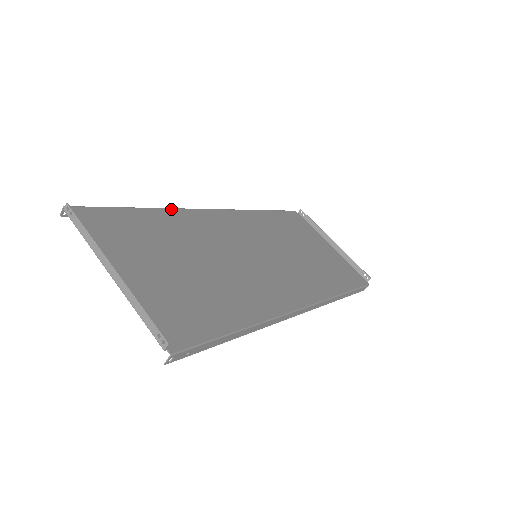
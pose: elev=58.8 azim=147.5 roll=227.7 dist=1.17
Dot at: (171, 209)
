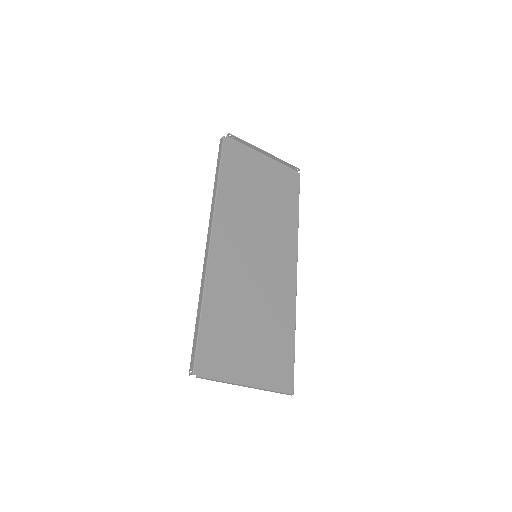
Dot at: (206, 286)
